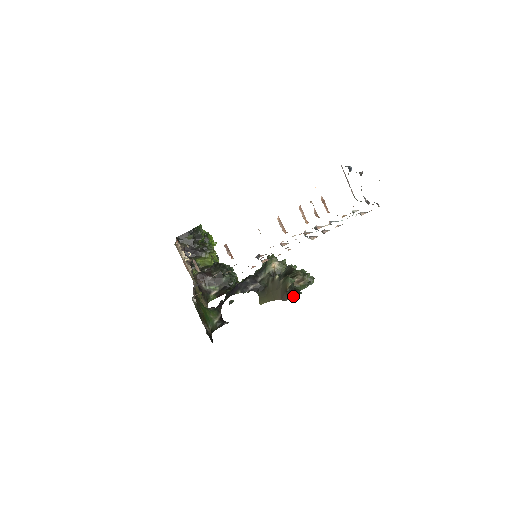
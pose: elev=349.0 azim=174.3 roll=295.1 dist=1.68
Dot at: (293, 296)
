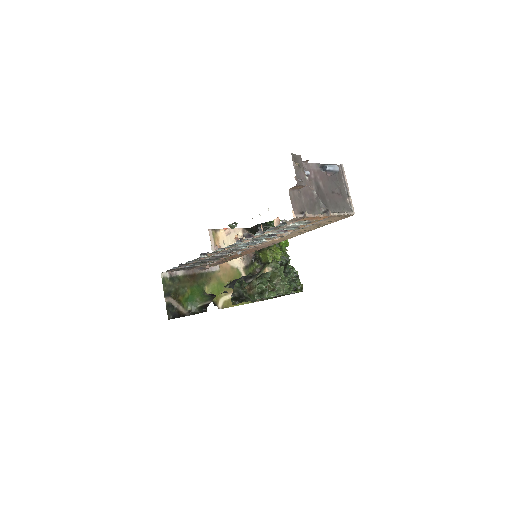
Dot at: (233, 301)
